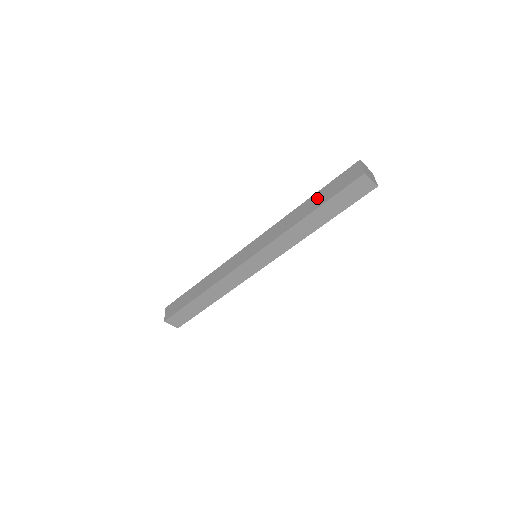
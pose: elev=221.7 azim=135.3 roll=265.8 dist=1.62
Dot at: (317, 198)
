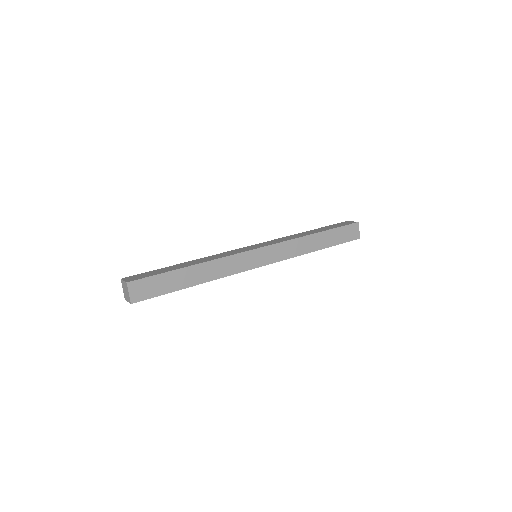
Dot at: (320, 229)
